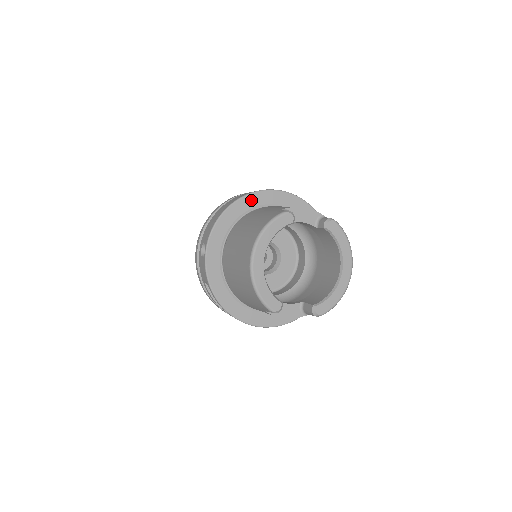
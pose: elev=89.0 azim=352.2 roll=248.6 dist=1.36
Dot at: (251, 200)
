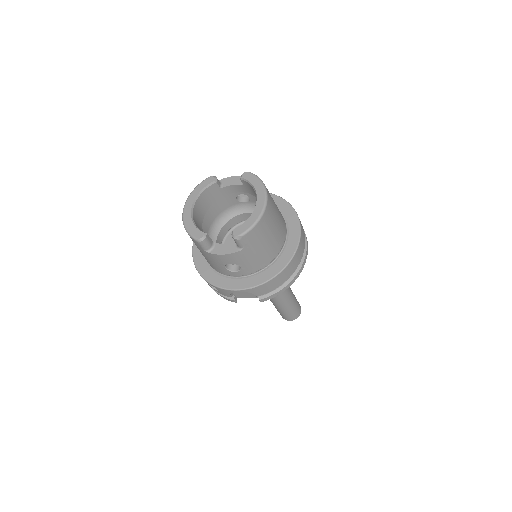
Dot at: occluded
